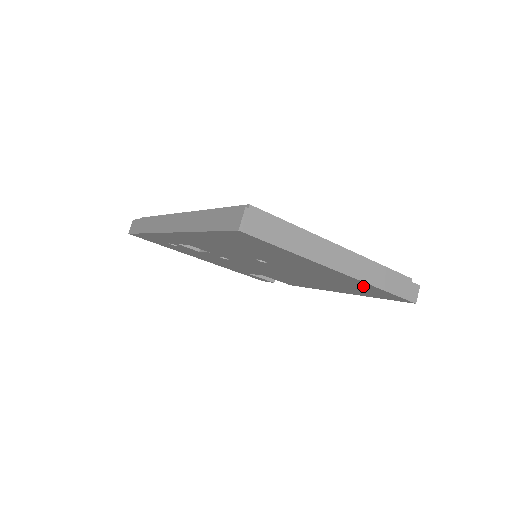
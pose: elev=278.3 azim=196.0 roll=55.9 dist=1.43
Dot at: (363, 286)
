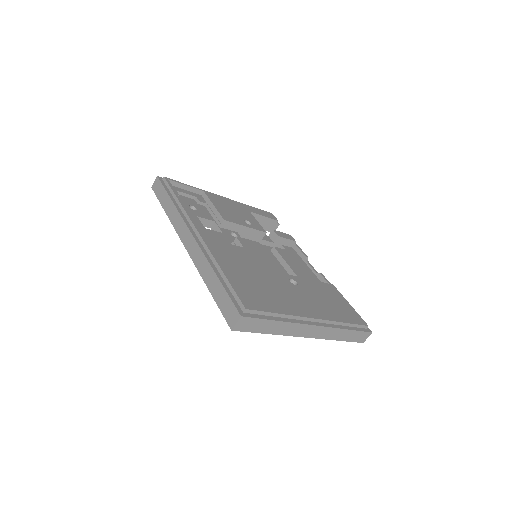
Dot at: occluded
